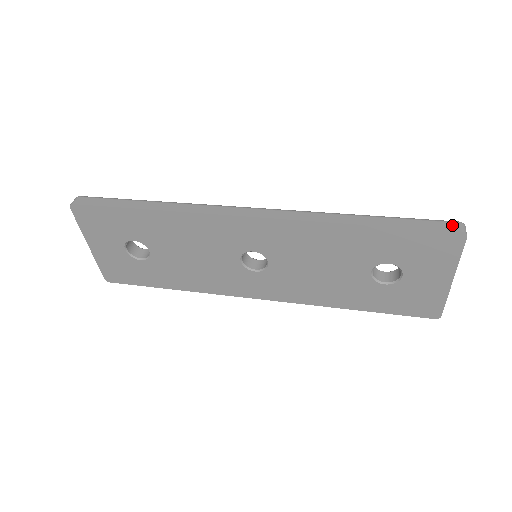
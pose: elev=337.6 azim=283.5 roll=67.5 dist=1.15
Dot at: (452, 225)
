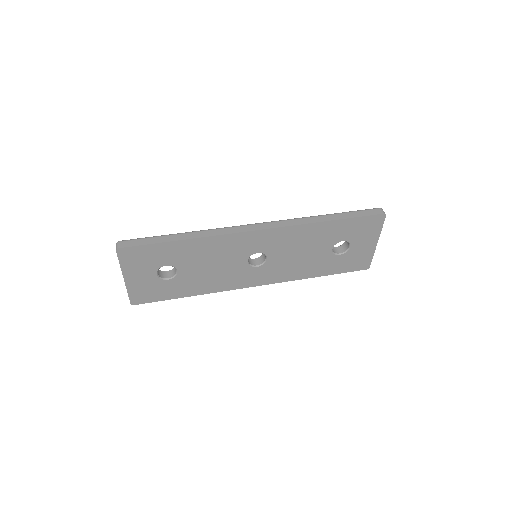
Dot at: (377, 211)
